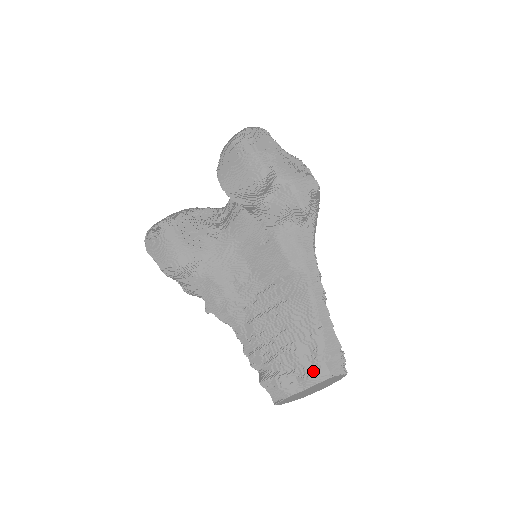
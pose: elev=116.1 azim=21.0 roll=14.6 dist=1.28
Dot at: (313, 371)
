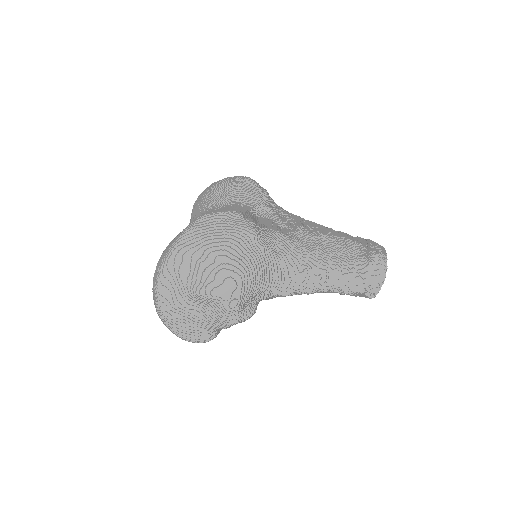
Dot at: occluded
